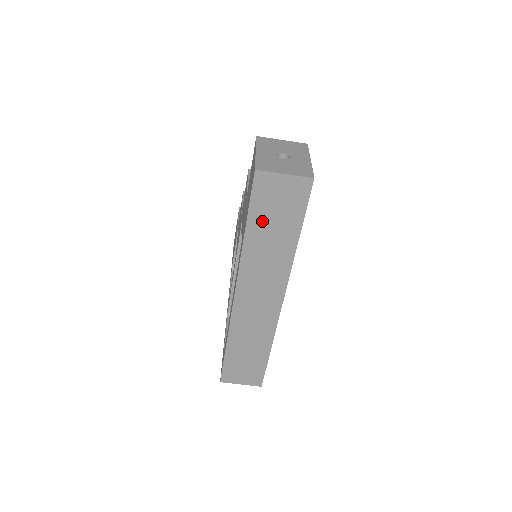
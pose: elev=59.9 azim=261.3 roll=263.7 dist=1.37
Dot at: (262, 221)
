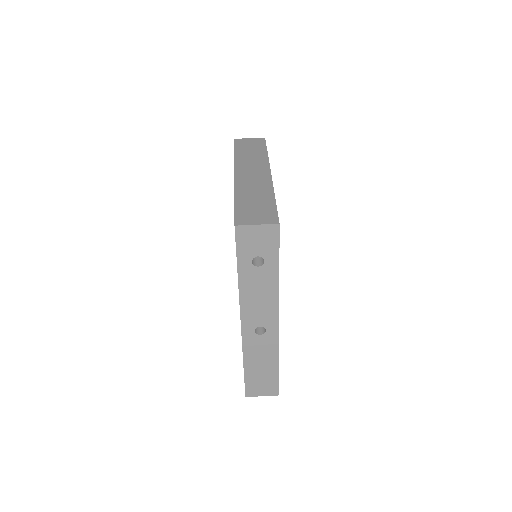
Dot at: (243, 149)
